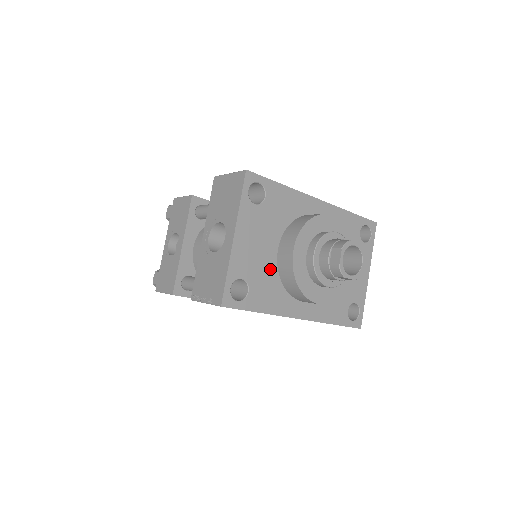
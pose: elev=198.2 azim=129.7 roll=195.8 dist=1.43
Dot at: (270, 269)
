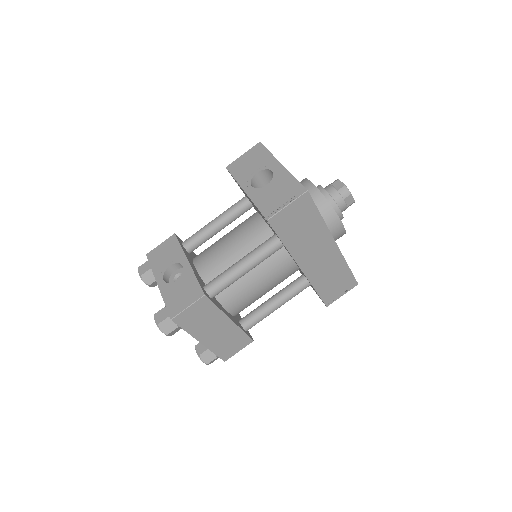
Dot at: occluded
